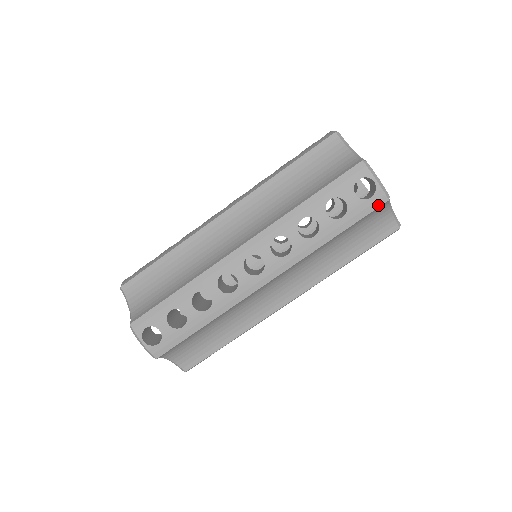
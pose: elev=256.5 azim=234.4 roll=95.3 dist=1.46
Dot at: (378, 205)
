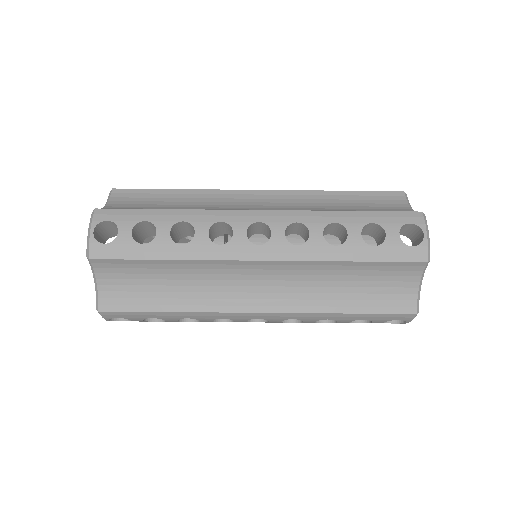
Dot at: occluded
